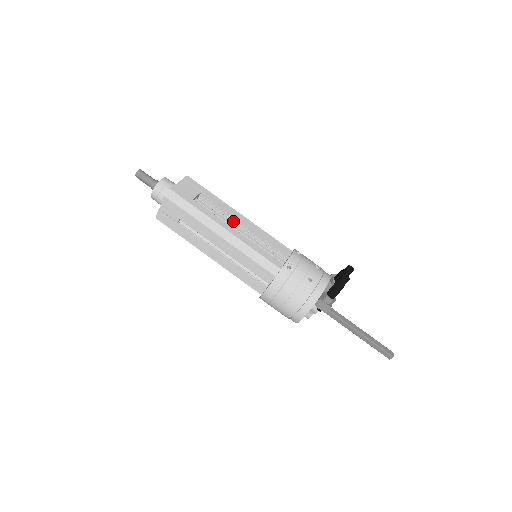
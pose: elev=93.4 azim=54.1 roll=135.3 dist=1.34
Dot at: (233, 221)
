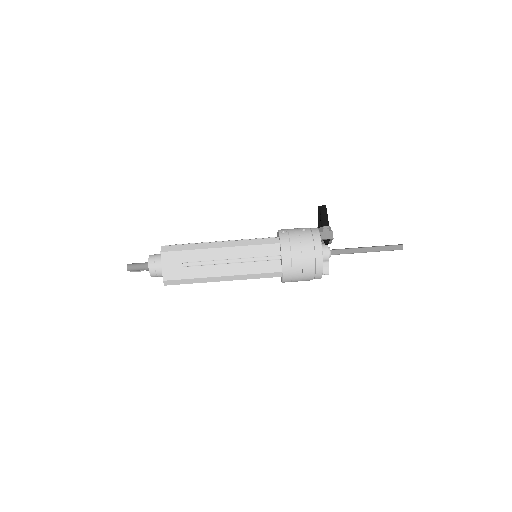
Dot at: occluded
